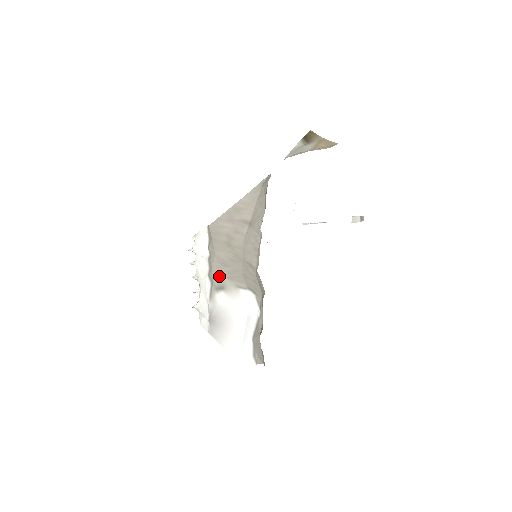
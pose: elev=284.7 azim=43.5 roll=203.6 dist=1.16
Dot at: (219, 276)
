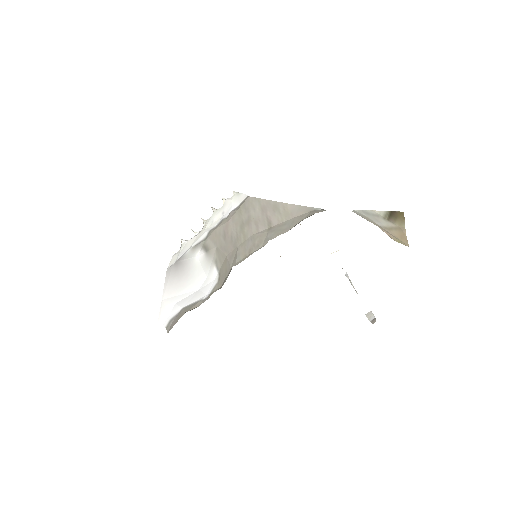
Dot at: (214, 239)
